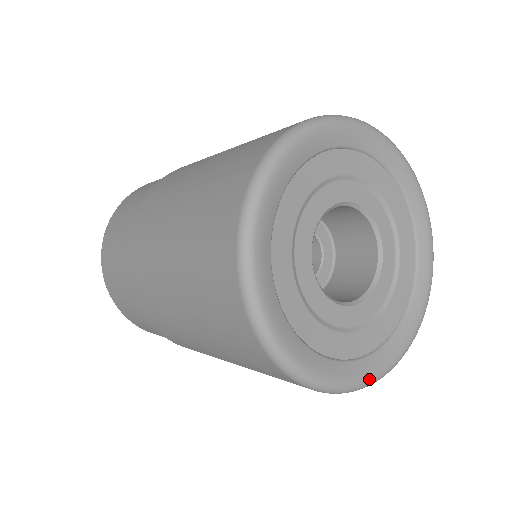
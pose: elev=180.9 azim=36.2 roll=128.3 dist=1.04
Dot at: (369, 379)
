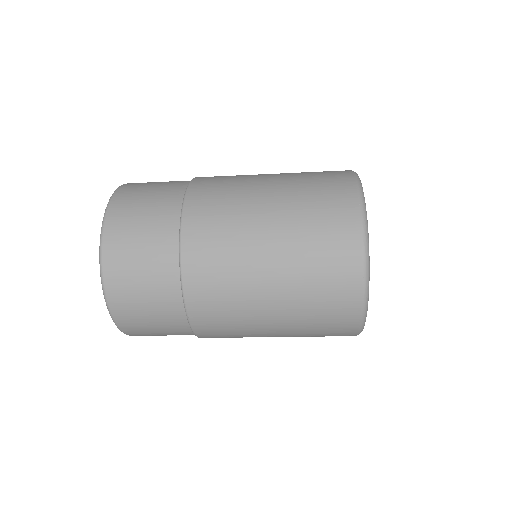
Dot at: occluded
